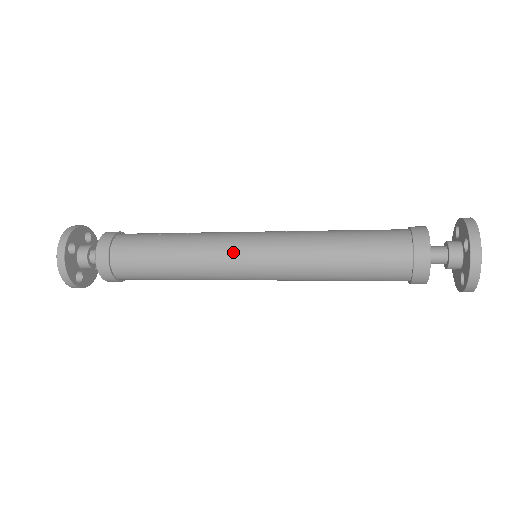
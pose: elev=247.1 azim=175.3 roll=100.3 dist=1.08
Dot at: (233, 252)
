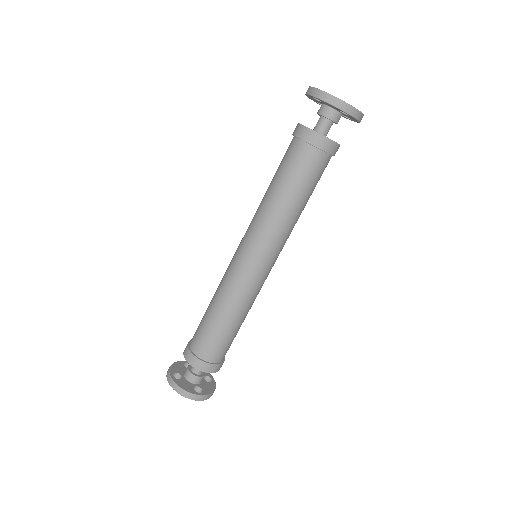
Dot at: (235, 266)
